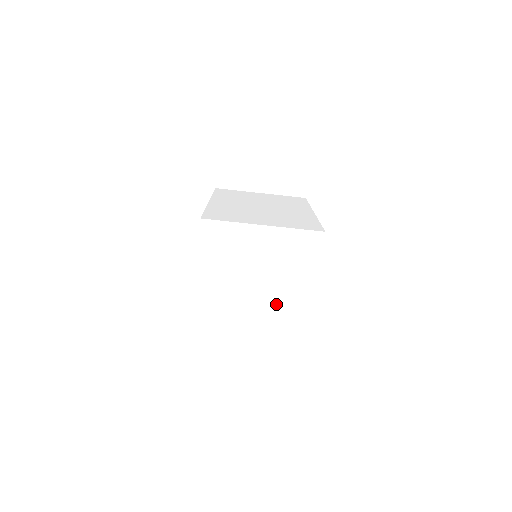
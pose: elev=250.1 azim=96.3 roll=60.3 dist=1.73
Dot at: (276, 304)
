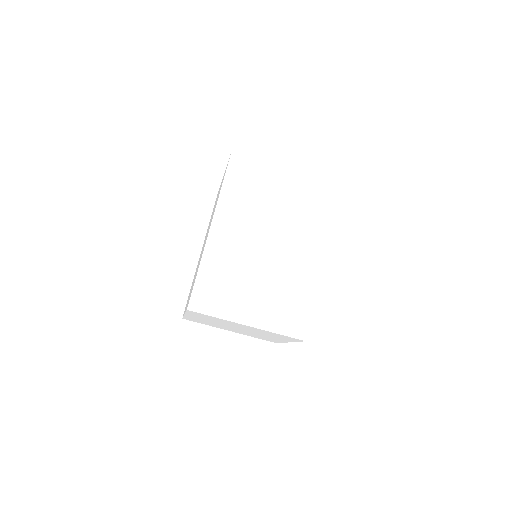
Dot at: (254, 334)
